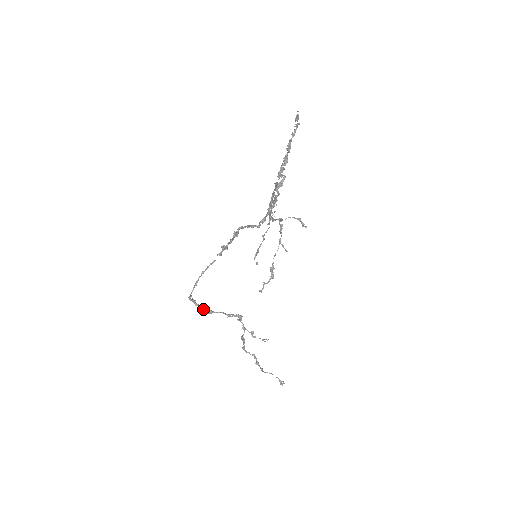
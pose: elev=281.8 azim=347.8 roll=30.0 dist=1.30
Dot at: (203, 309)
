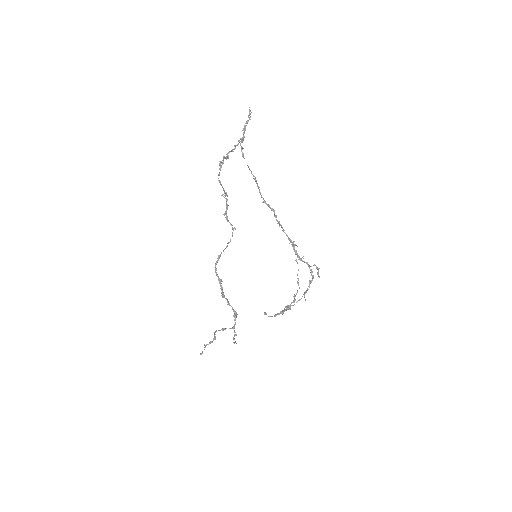
Dot at: (222, 292)
